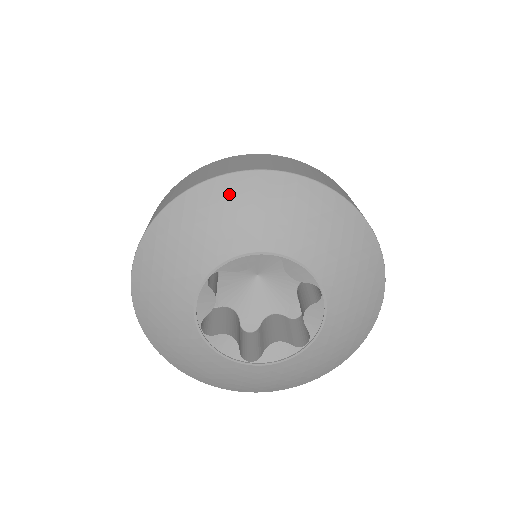
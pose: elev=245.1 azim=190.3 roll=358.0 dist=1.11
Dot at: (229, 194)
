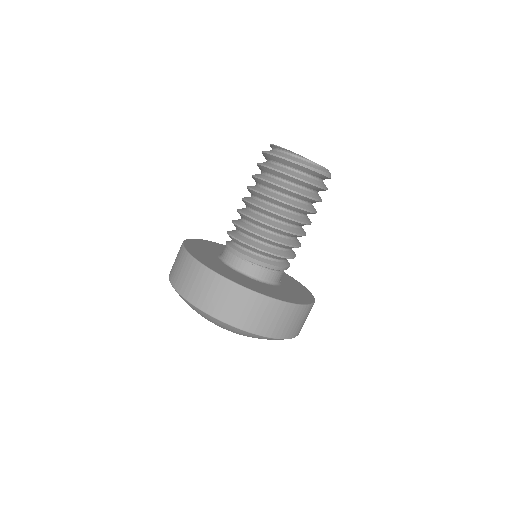
Dot at: occluded
